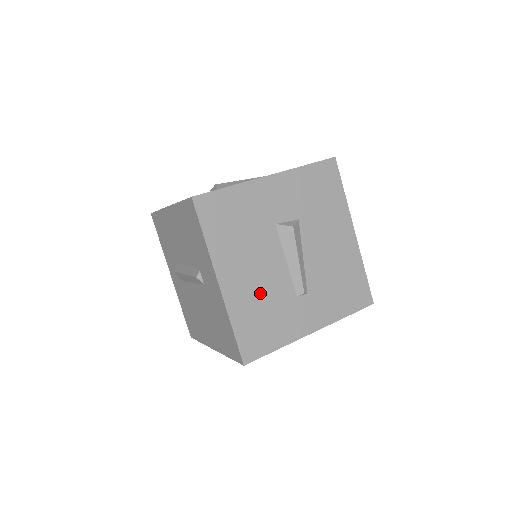
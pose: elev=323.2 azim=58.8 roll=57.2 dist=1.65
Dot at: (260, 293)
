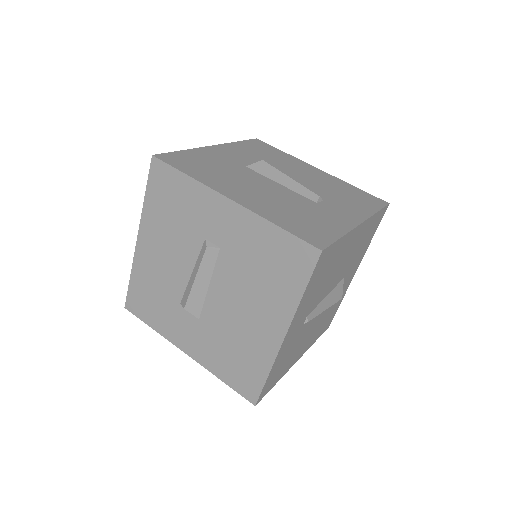
Dot at: (278, 203)
